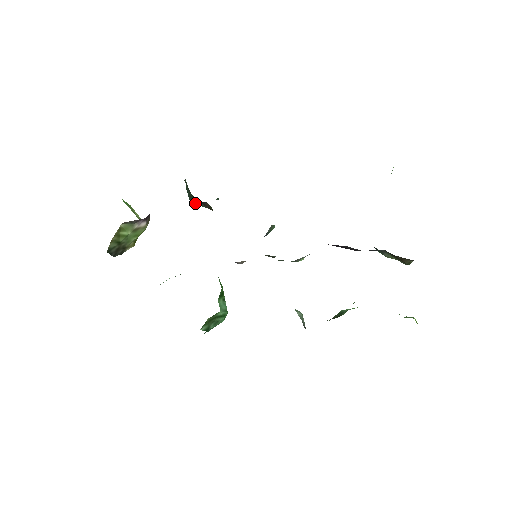
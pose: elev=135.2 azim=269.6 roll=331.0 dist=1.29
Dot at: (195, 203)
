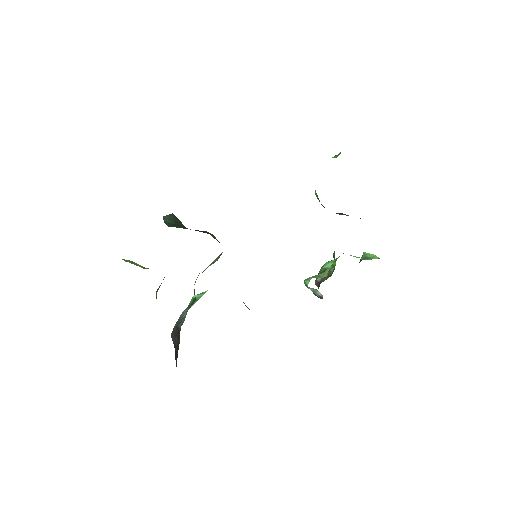
Dot at: (176, 227)
